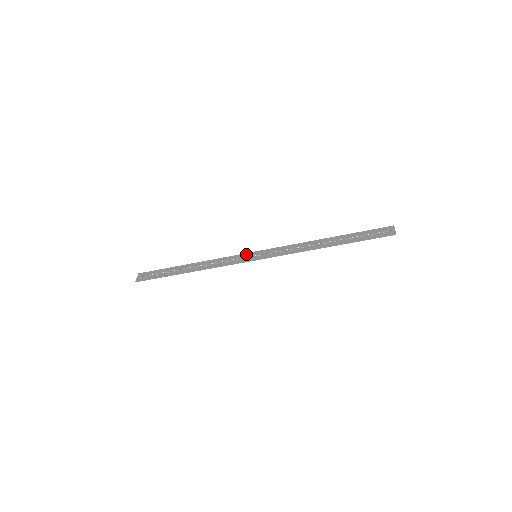
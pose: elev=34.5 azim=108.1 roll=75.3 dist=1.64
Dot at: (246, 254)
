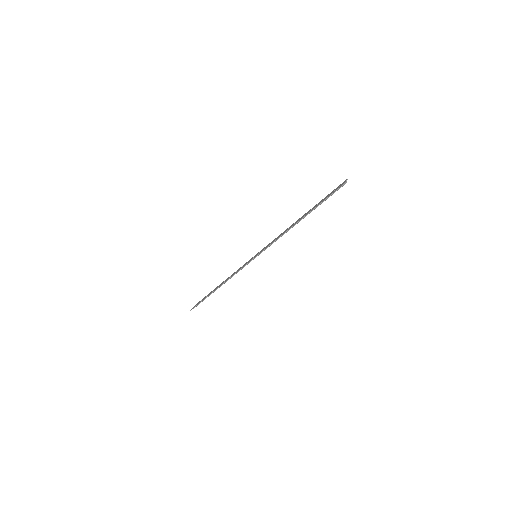
Dot at: (251, 258)
